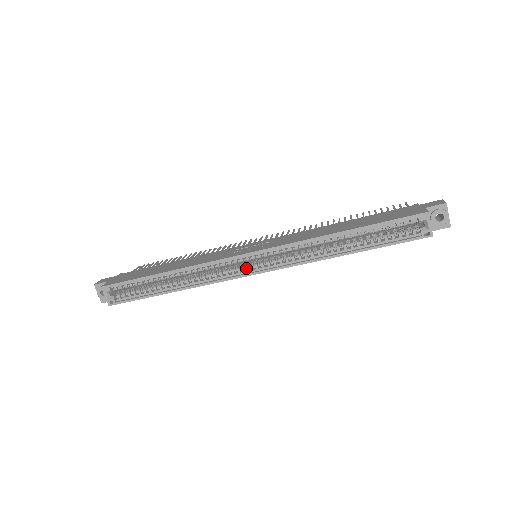
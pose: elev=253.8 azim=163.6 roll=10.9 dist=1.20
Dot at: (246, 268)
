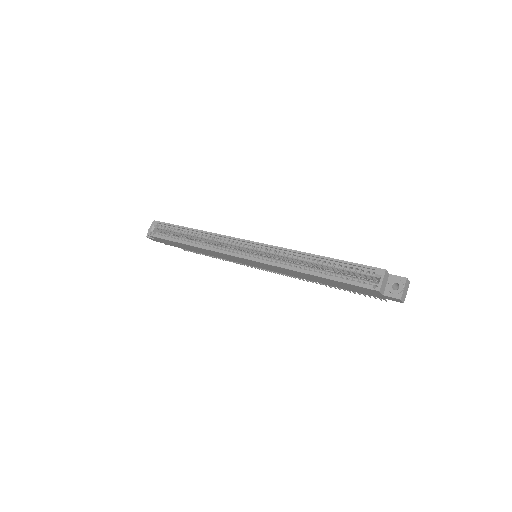
Dot at: (242, 252)
